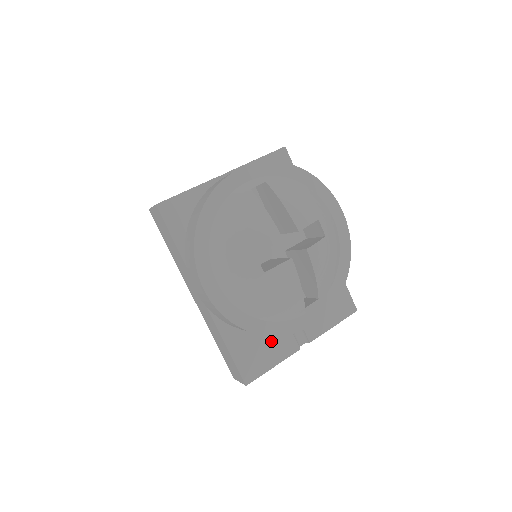
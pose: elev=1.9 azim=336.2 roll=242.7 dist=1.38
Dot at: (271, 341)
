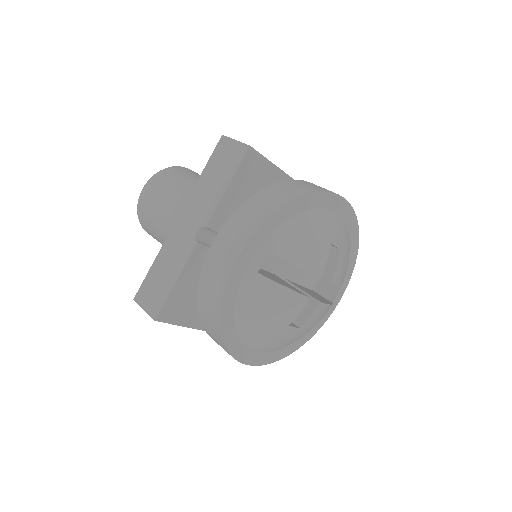
Dot at: occluded
